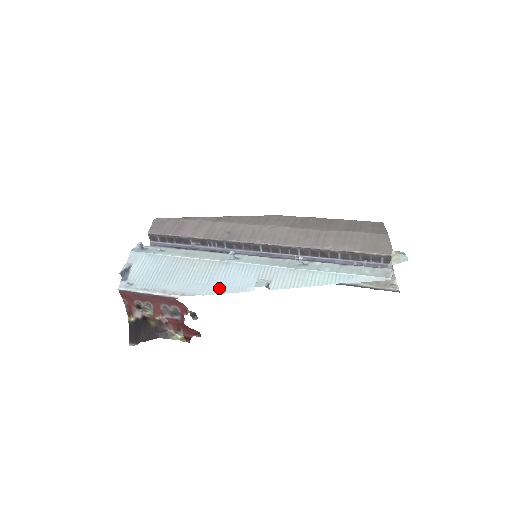
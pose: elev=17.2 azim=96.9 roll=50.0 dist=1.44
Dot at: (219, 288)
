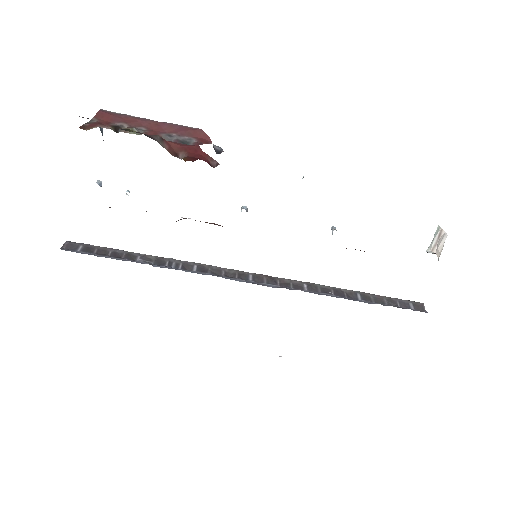
Dot at: occluded
